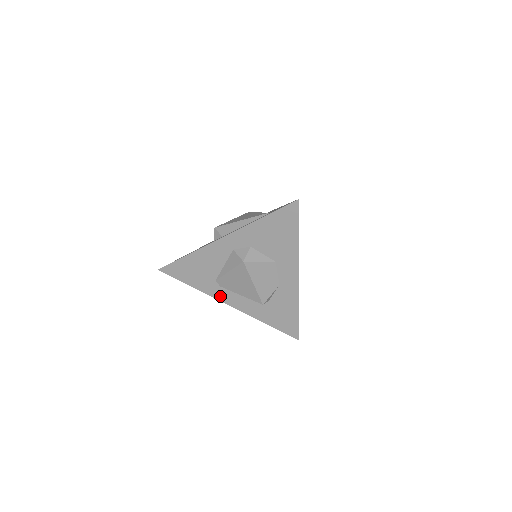
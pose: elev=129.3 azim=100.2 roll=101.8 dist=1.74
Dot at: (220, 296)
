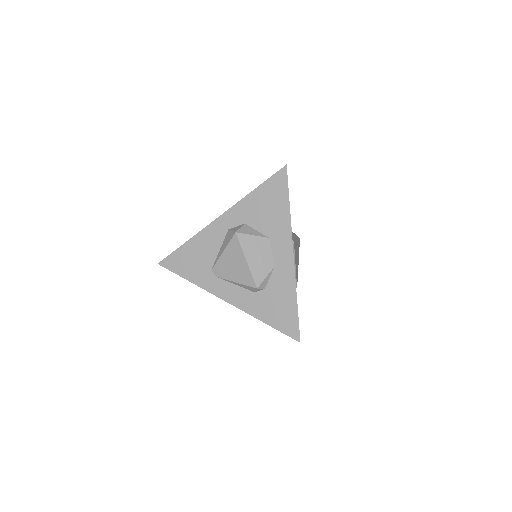
Dot at: (215, 289)
